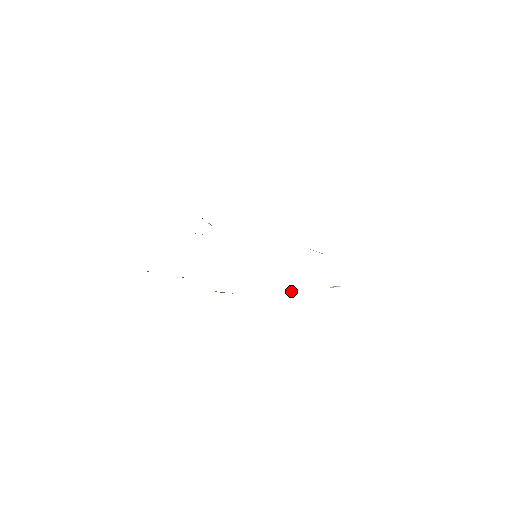
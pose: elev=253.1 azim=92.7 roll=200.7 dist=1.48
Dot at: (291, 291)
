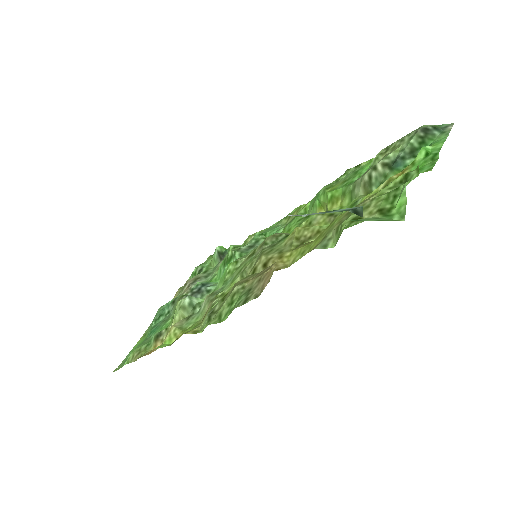
Dot at: (322, 206)
